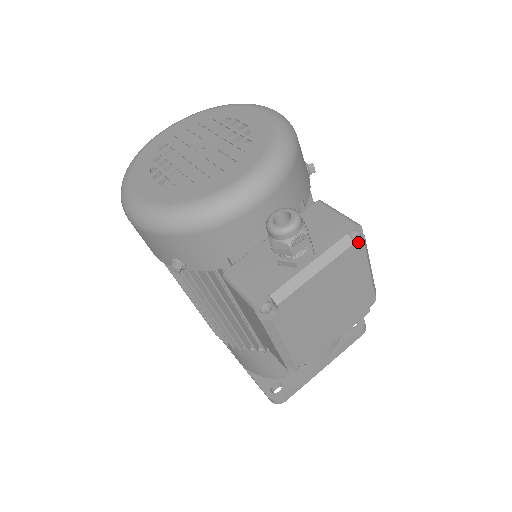
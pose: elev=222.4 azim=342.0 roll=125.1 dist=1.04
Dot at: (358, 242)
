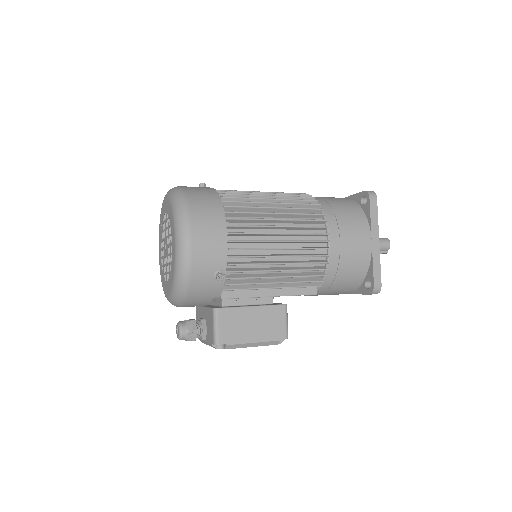
Dot at: (224, 345)
